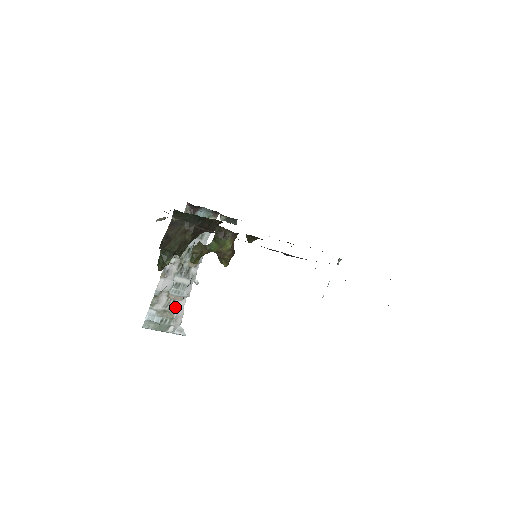
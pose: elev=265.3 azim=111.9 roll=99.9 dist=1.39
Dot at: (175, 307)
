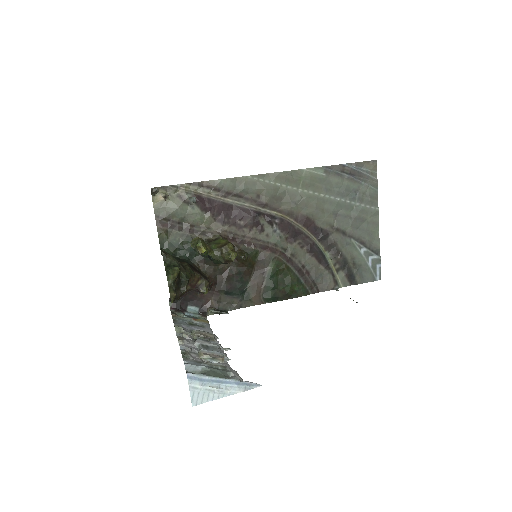
Dot at: occluded
